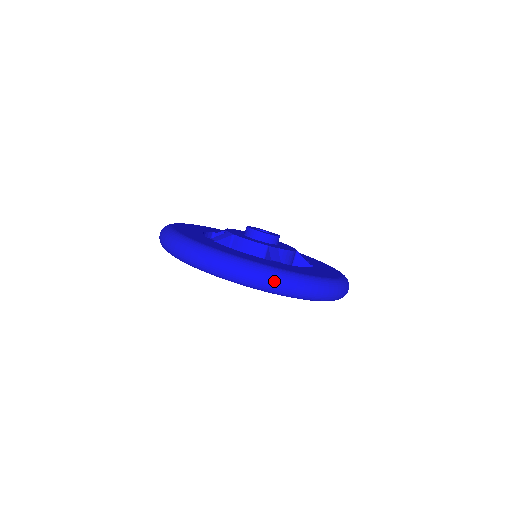
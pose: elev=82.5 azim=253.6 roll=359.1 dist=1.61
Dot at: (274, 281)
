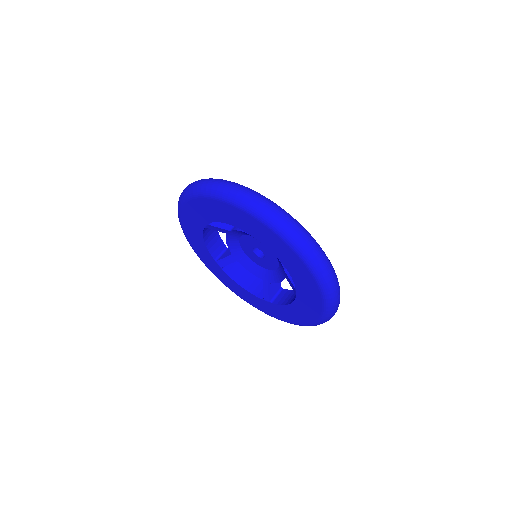
Dot at: (339, 293)
